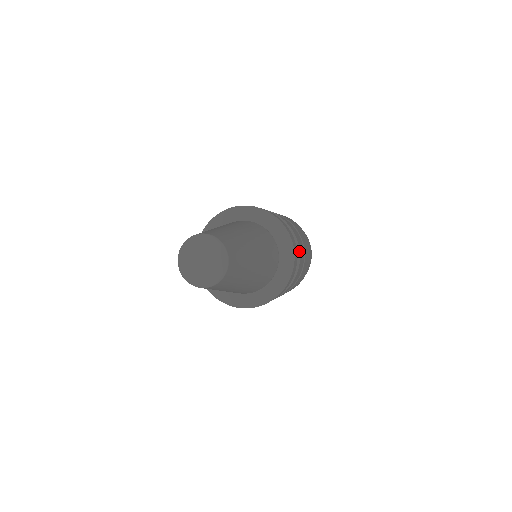
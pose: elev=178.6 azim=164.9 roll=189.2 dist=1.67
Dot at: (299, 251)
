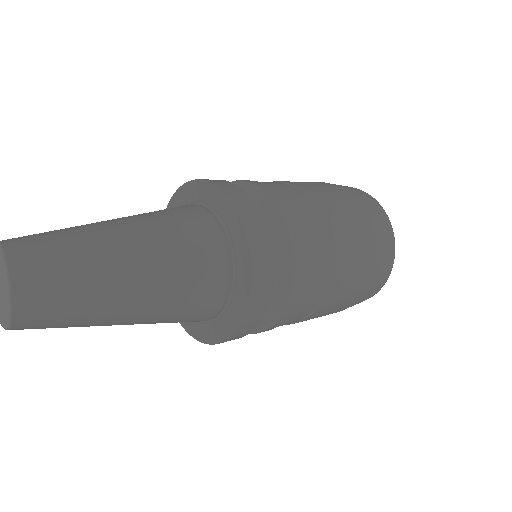
Dot at: (285, 225)
